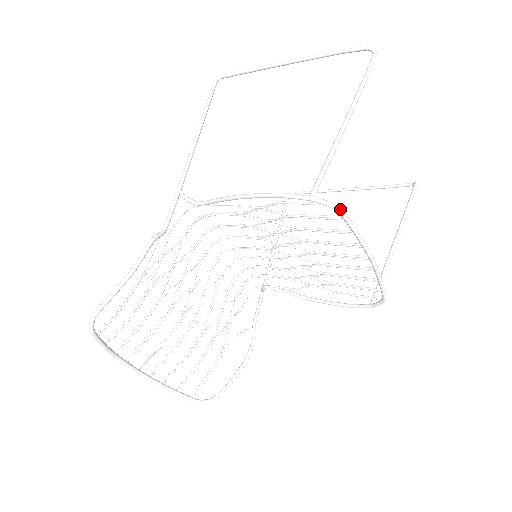
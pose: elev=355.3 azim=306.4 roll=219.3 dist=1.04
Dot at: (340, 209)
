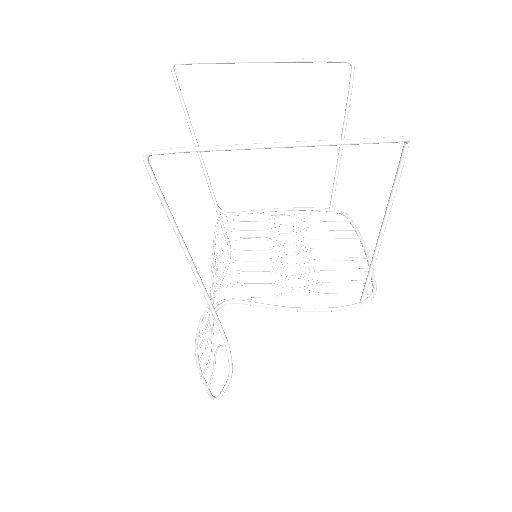
Dot at: occluded
